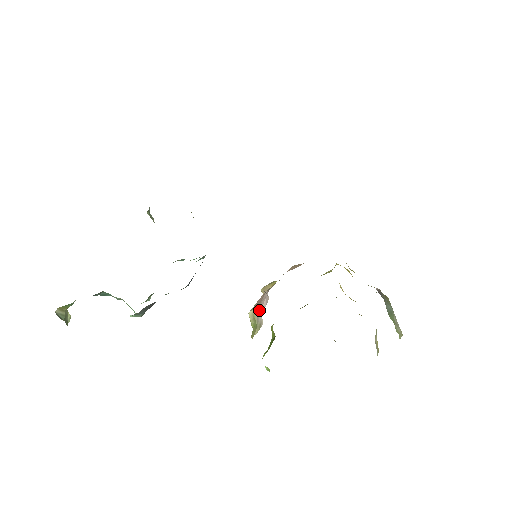
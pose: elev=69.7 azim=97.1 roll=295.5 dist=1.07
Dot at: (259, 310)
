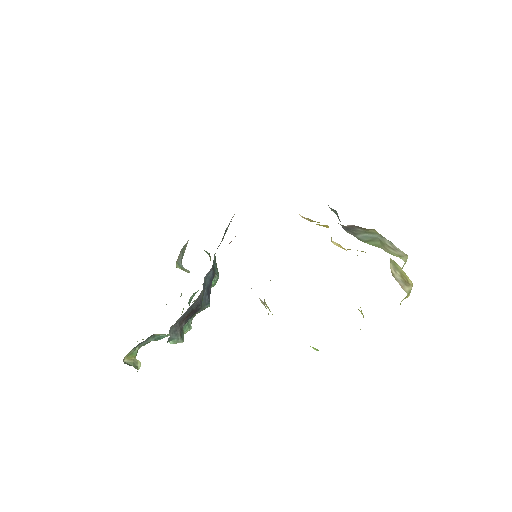
Dot at: occluded
